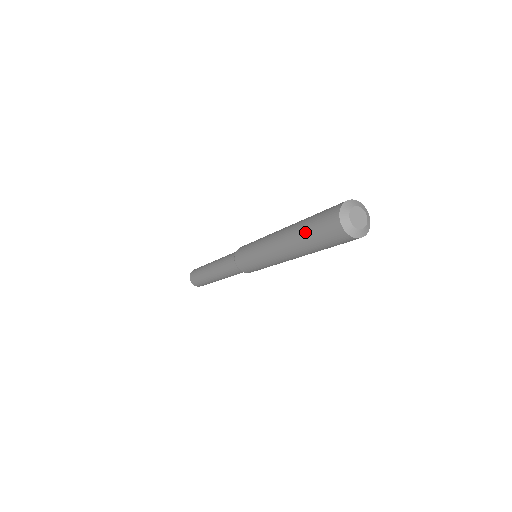
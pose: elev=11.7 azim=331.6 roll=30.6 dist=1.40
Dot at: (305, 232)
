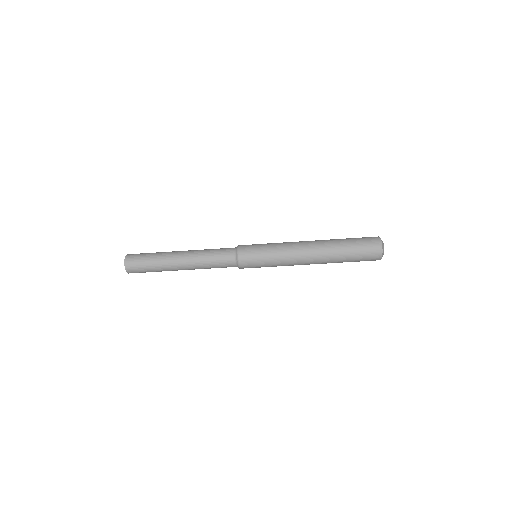
Dot at: occluded
